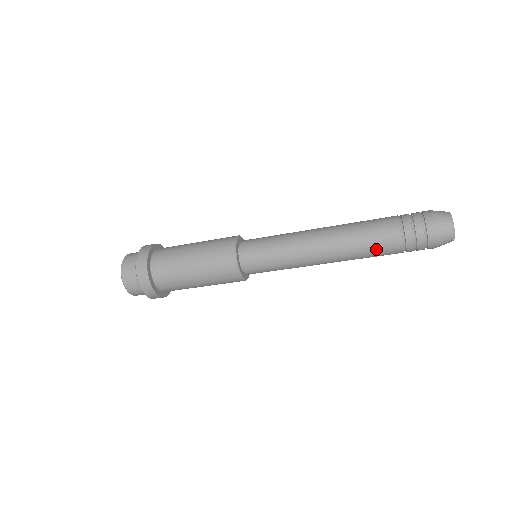
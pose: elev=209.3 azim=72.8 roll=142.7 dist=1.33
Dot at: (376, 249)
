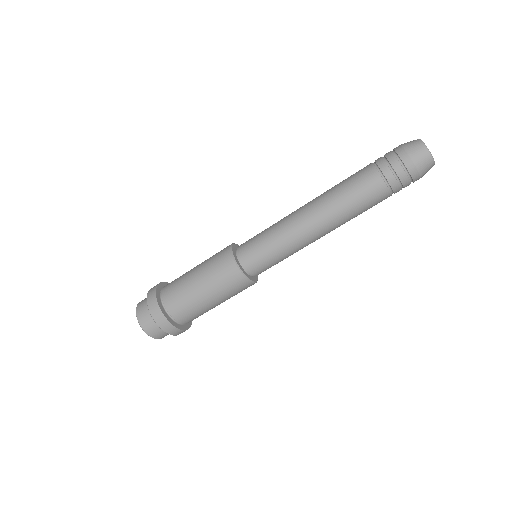
Dot at: (367, 207)
